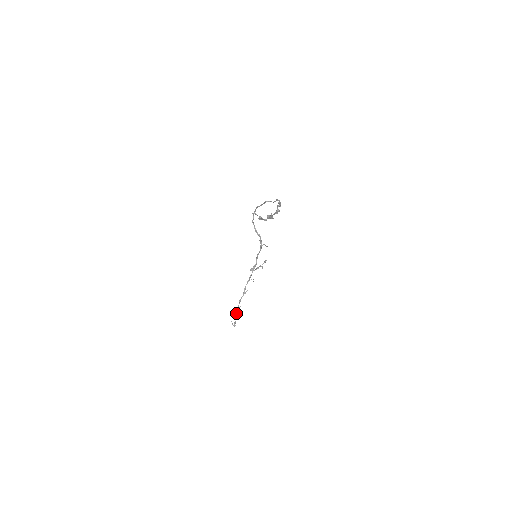
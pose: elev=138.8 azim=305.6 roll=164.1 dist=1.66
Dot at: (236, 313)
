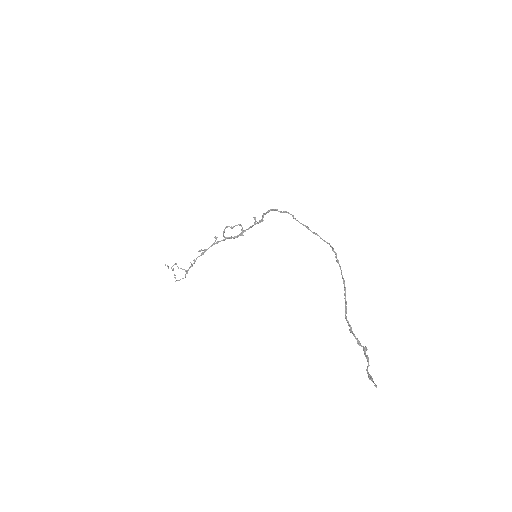
Dot at: (185, 270)
